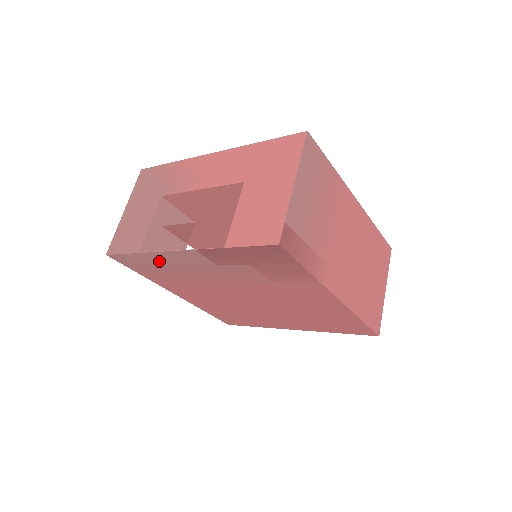
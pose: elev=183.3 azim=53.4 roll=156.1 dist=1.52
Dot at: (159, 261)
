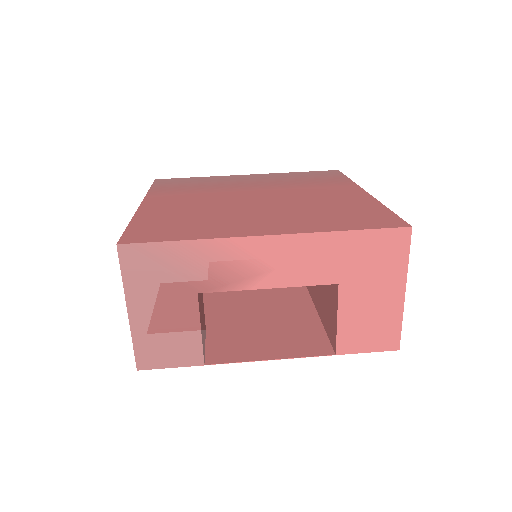
Dot at: (215, 351)
